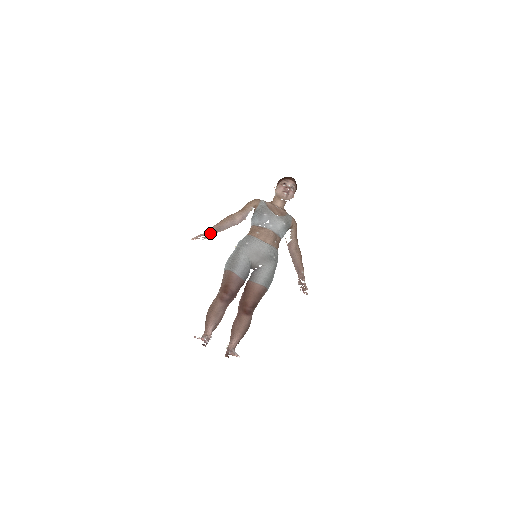
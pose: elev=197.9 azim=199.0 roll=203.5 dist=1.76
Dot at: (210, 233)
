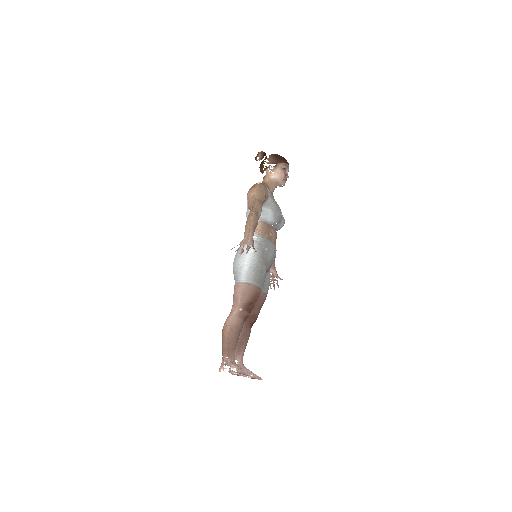
Dot at: occluded
